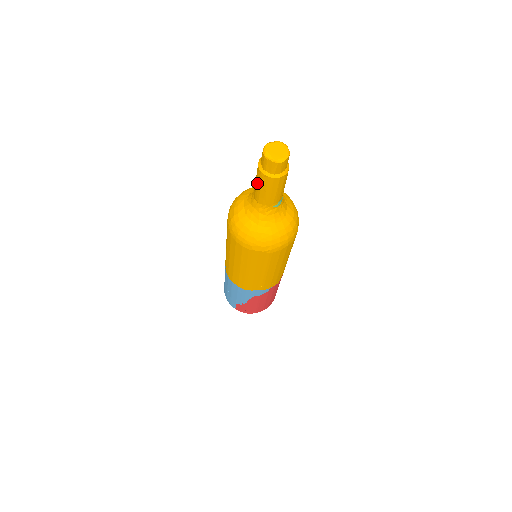
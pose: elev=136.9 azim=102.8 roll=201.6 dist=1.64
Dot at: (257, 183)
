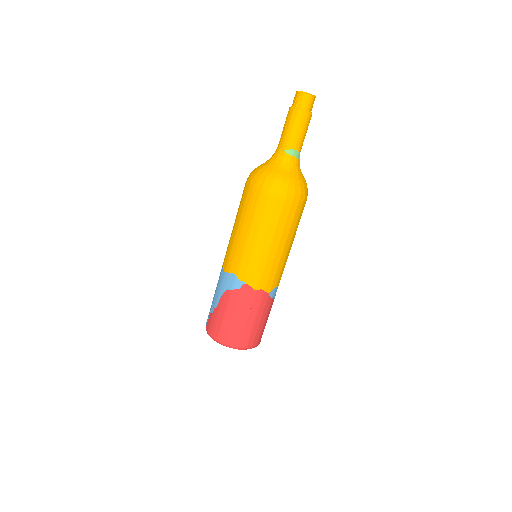
Dot at: occluded
